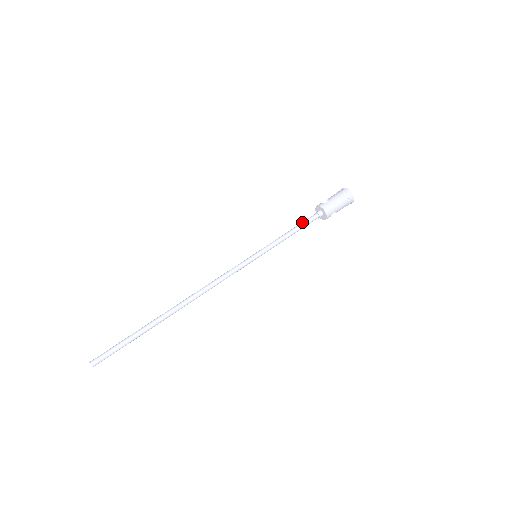
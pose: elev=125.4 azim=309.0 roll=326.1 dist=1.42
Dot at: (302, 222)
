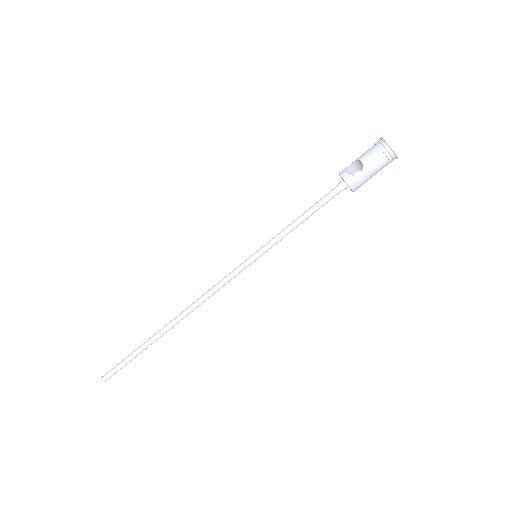
Dot at: (318, 204)
